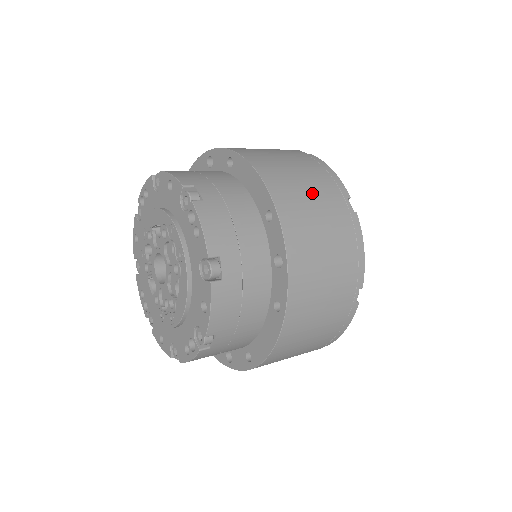
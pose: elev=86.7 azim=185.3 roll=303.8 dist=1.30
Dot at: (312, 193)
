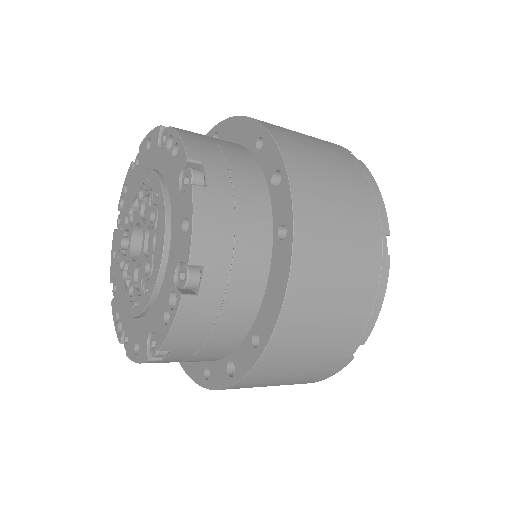
Dot at: (306, 136)
